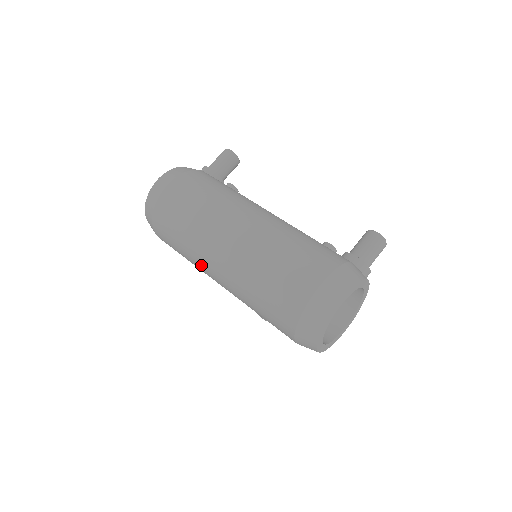
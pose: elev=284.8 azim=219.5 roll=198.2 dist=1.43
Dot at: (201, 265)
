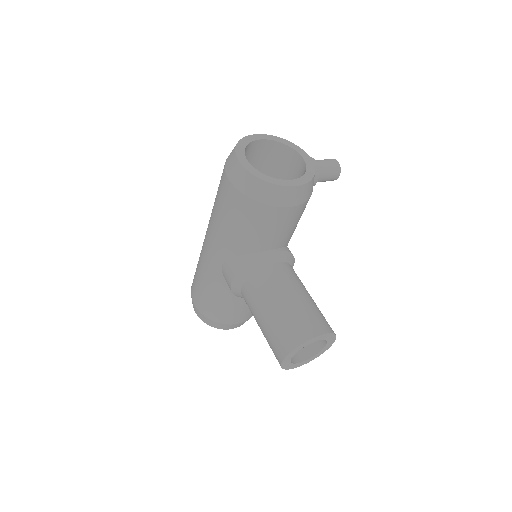
Dot at: (202, 254)
